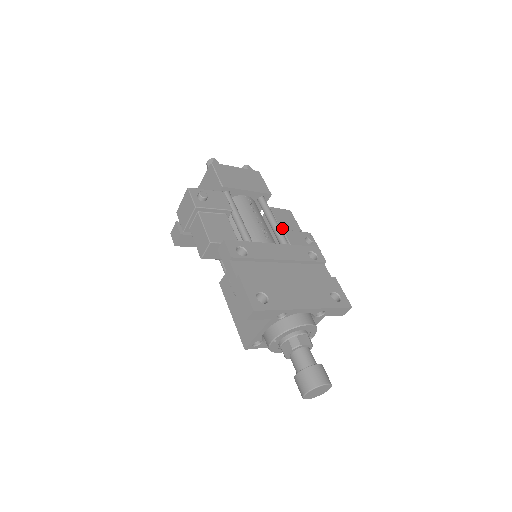
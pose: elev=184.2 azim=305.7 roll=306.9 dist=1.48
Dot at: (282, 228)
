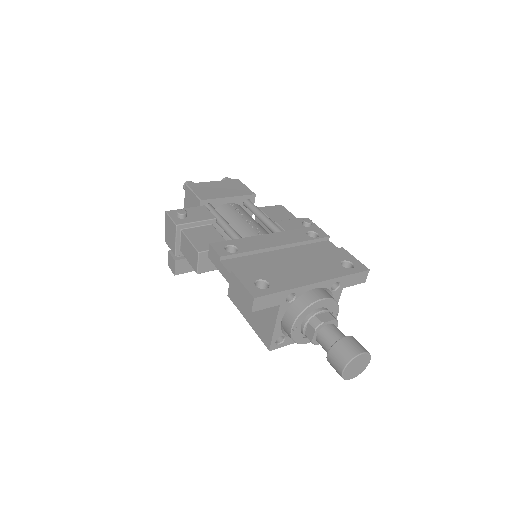
Dot at: occluded
